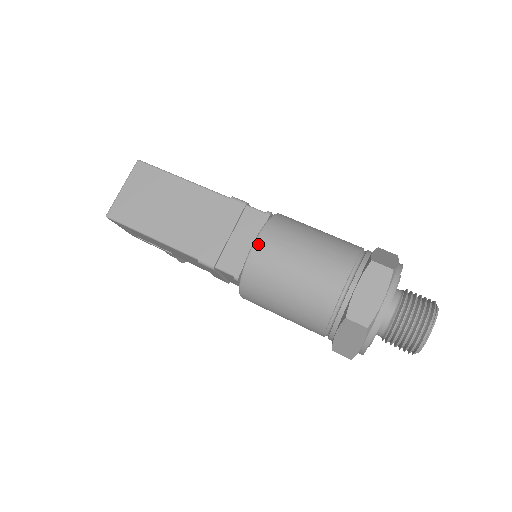
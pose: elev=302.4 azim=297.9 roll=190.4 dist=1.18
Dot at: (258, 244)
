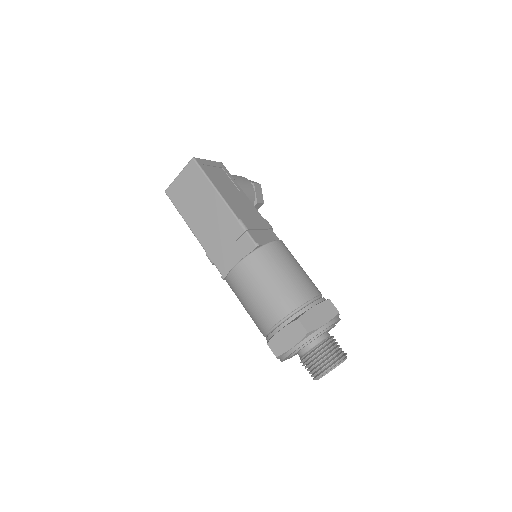
Dot at: (238, 267)
